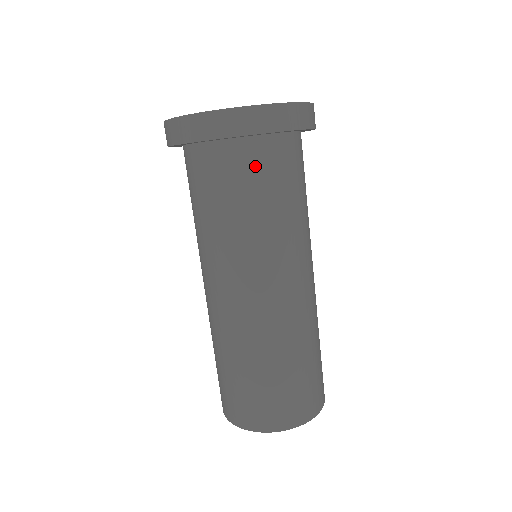
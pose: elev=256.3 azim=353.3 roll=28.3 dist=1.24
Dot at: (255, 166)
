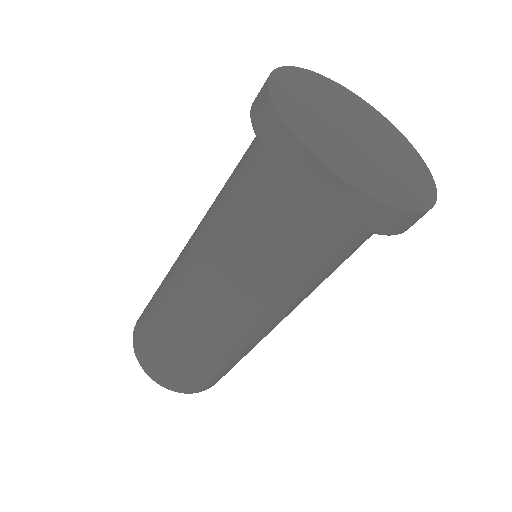
Dot at: (275, 199)
